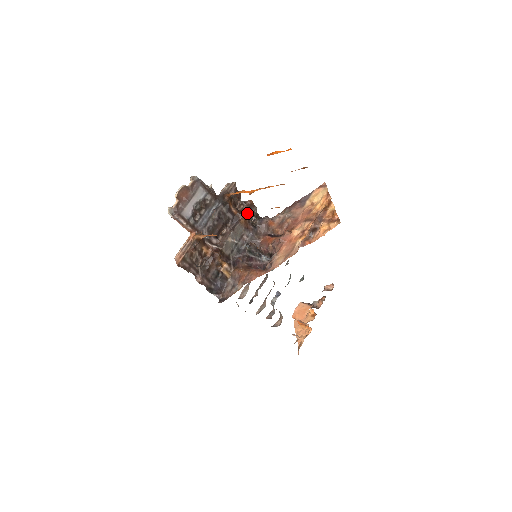
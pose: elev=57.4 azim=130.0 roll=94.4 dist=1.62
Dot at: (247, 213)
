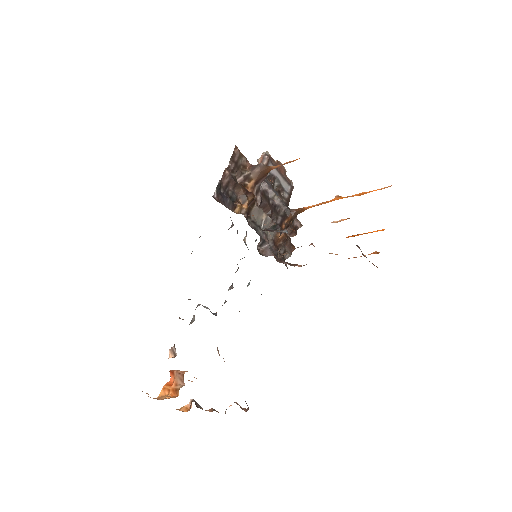
Dot at: (285, 243)
